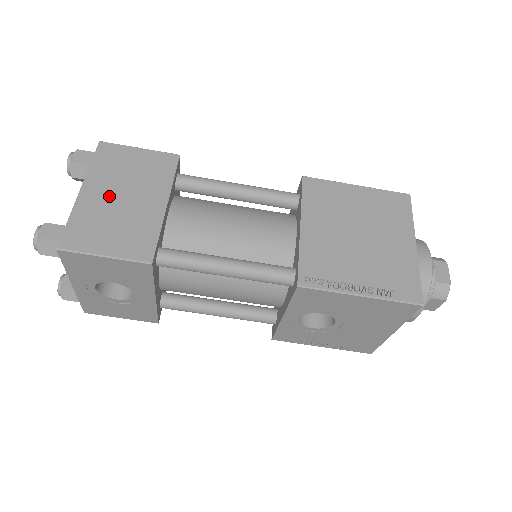
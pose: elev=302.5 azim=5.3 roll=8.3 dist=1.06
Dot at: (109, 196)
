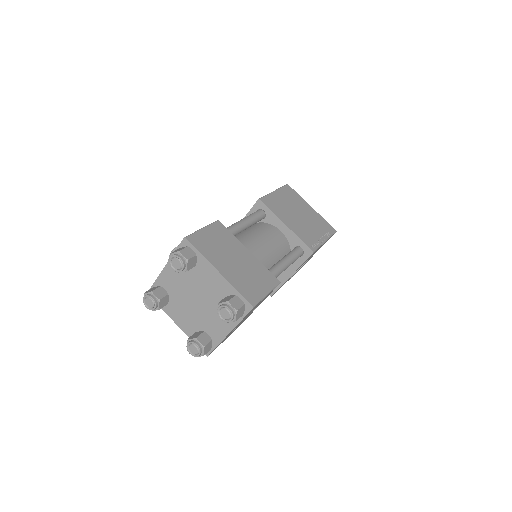
Dot at: (230, 265)
